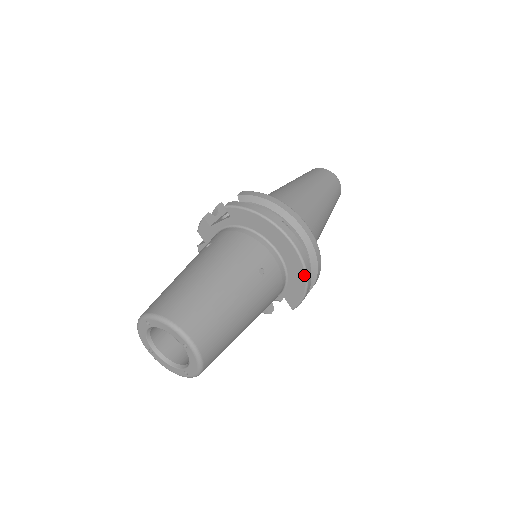
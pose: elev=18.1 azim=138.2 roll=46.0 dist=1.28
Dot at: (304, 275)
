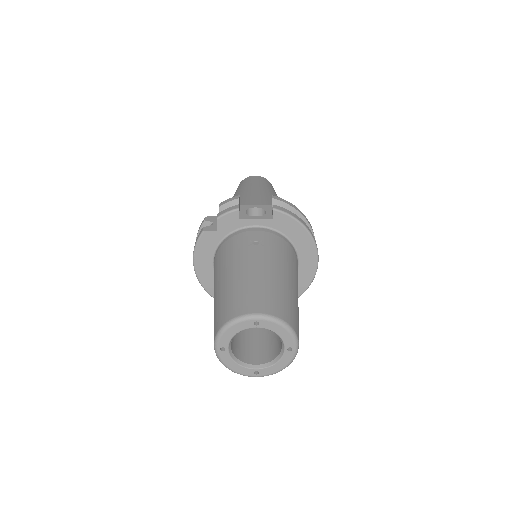
Dot at: (308, 285)
